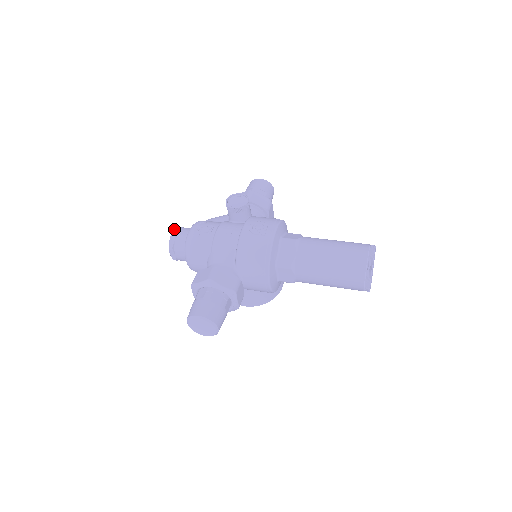
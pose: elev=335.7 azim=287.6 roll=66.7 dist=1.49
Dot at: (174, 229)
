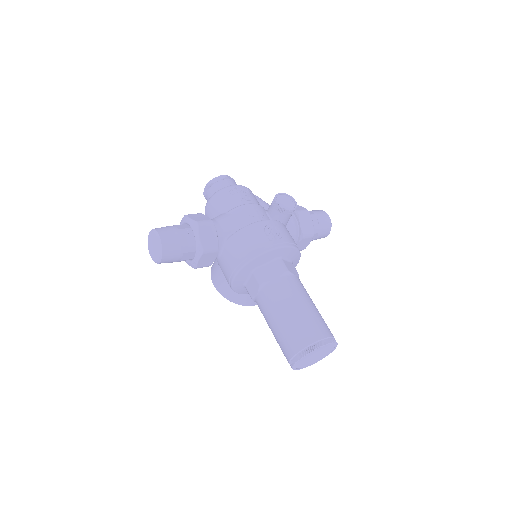
Dot at: (227, 175)
